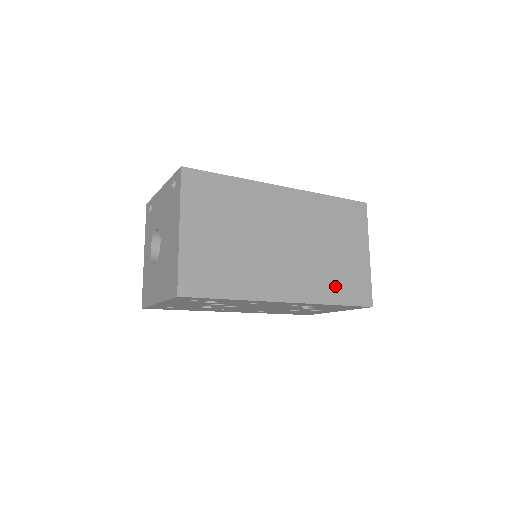
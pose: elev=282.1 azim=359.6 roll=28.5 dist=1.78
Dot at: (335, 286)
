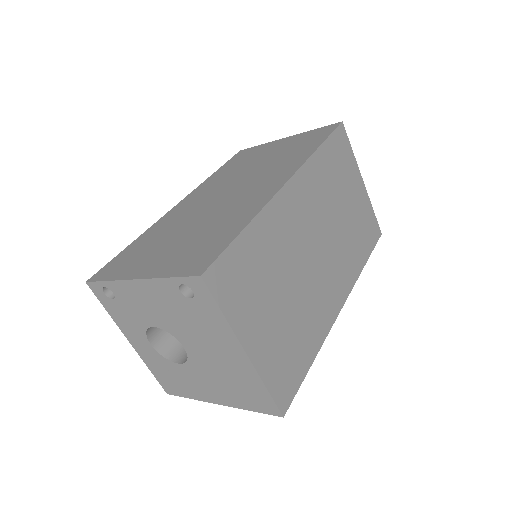
Dot at: (359, 247)
